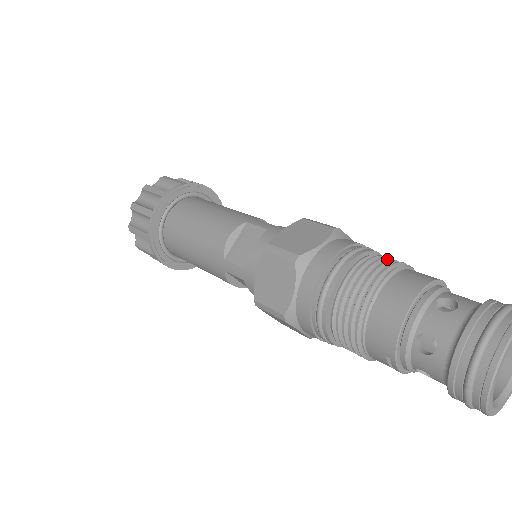
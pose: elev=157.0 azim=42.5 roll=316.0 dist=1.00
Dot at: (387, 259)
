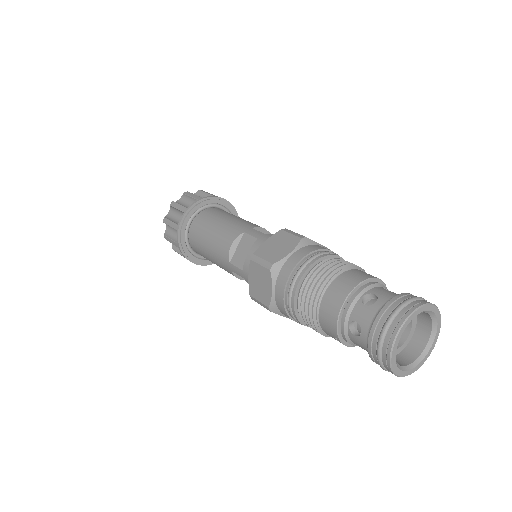
Dot at: (337, 262)
